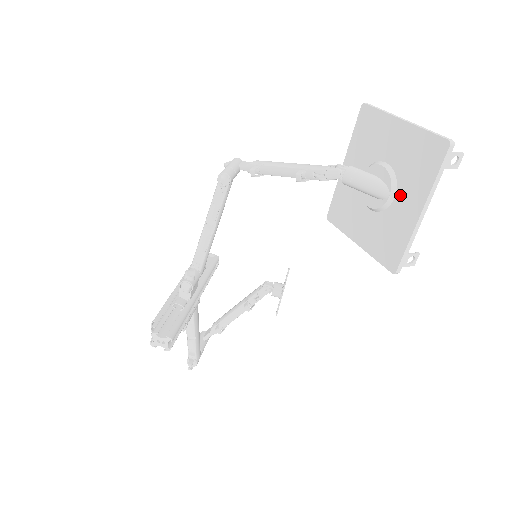
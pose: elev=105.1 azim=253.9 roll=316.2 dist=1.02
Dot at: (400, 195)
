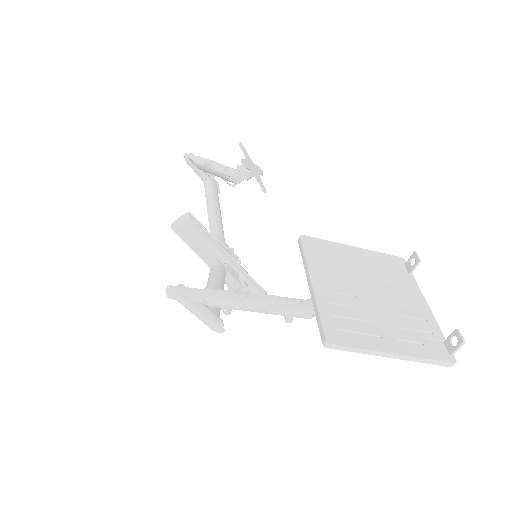
Dot at: occluded
